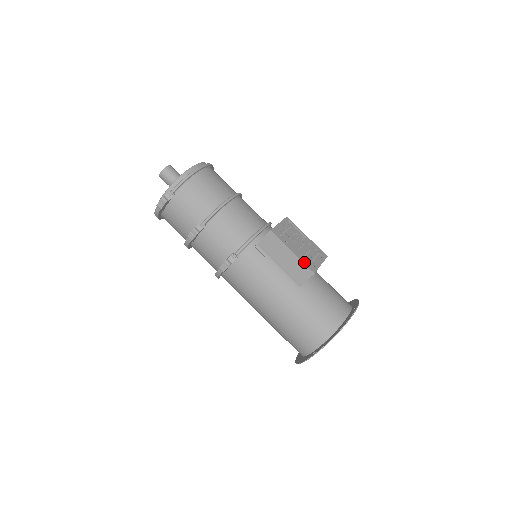
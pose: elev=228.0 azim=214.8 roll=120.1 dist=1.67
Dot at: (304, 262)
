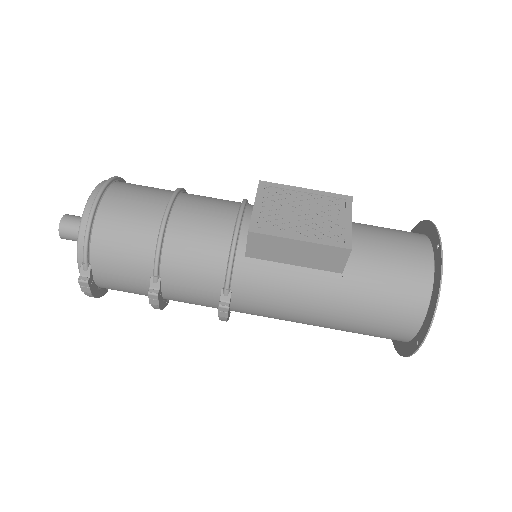
Dot at: (326, 243)
